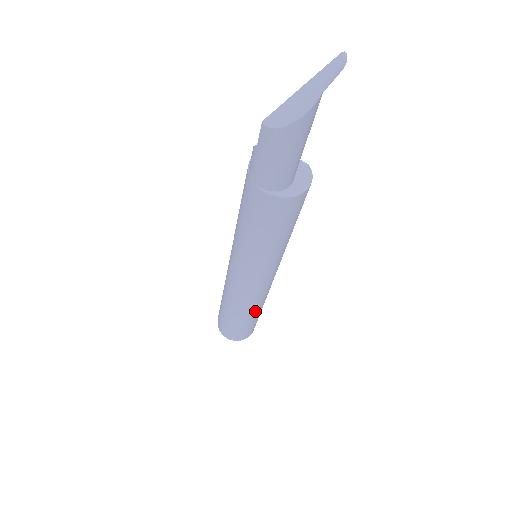
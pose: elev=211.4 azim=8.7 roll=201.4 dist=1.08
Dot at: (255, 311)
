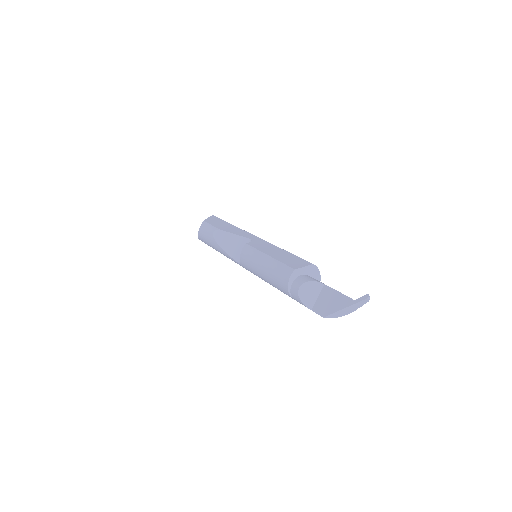
Dot at: occluded
